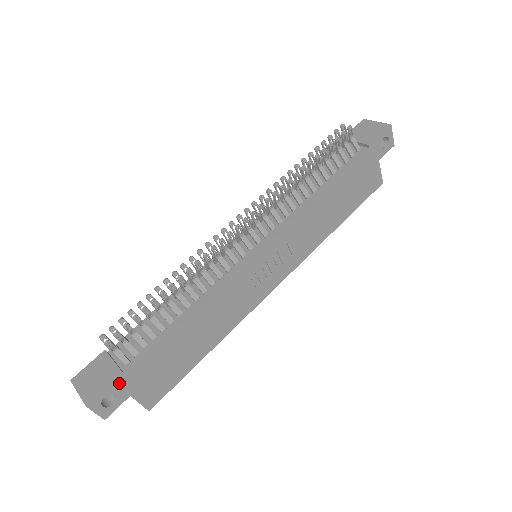
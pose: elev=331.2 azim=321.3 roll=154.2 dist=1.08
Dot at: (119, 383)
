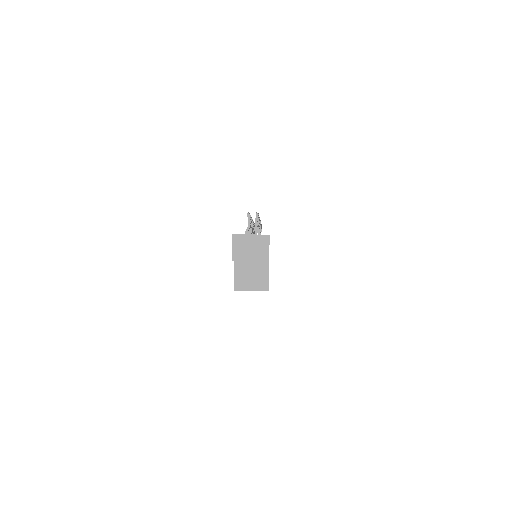
Dot at: occluded
